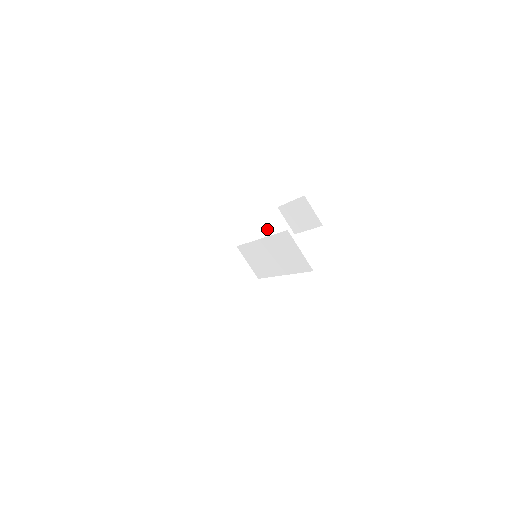
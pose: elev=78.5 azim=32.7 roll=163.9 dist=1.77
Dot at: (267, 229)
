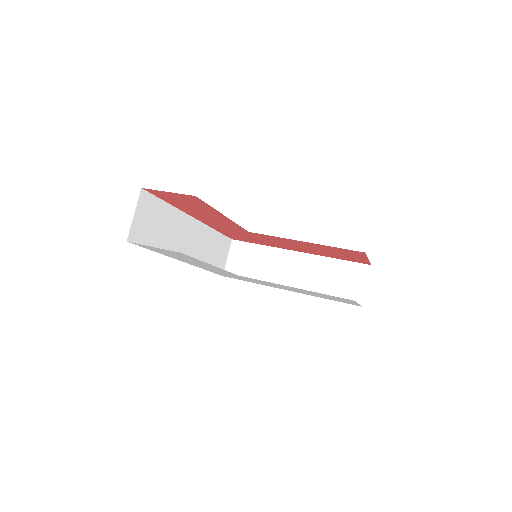
Dot at: (338, 274)
